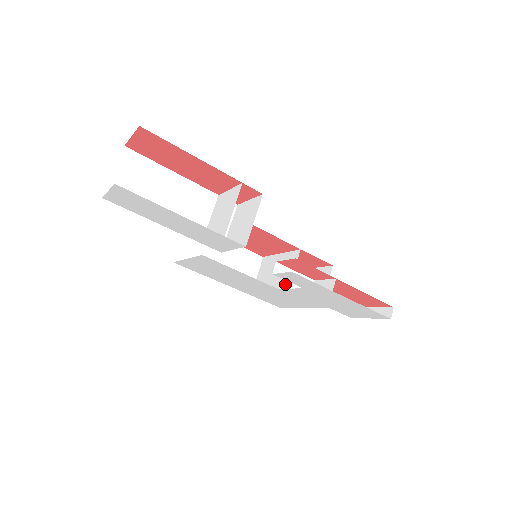
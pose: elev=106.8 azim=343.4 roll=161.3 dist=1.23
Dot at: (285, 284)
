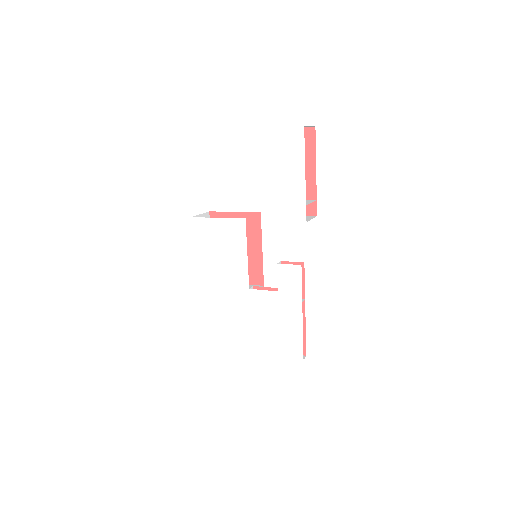
Dot at: occluded
